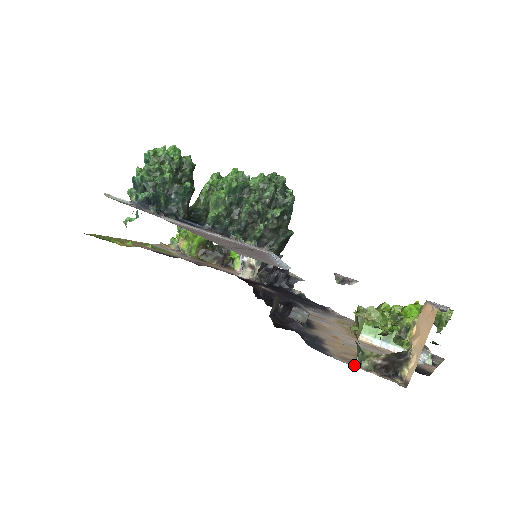
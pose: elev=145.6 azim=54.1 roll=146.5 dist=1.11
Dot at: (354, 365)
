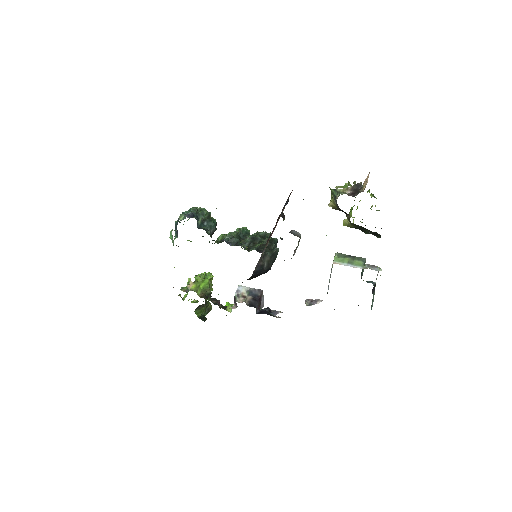
Dot at: occluded
